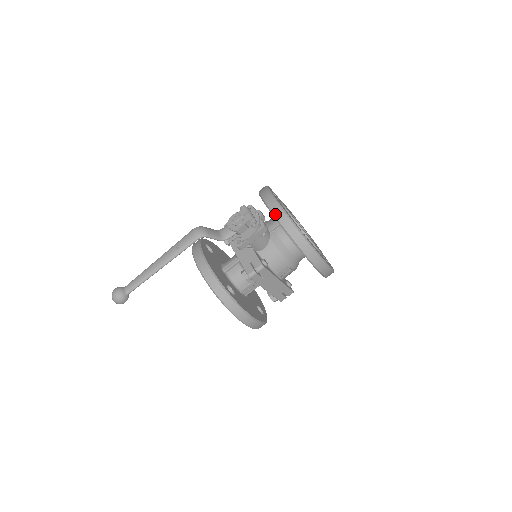
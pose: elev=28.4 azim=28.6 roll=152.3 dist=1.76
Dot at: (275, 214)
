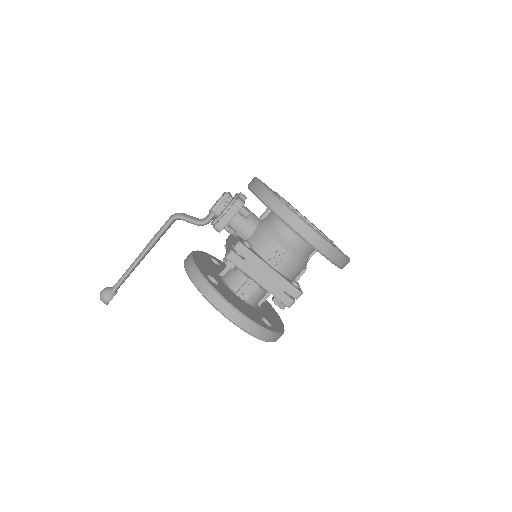
Dot at: (250, 186)
